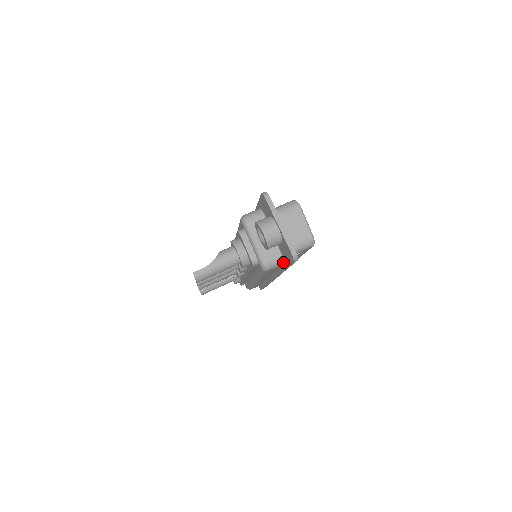
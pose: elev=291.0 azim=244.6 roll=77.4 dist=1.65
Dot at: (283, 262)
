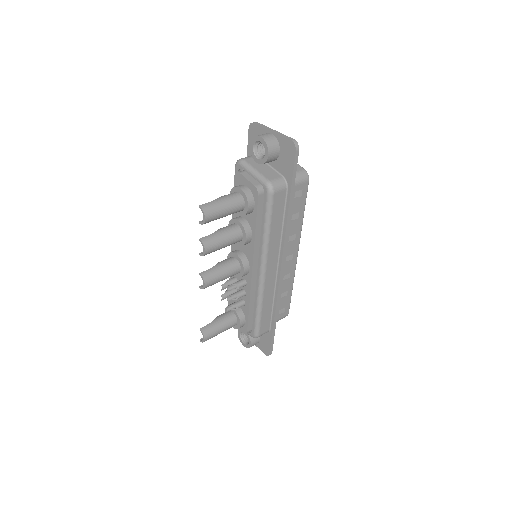
Dot at: (286, 184)
